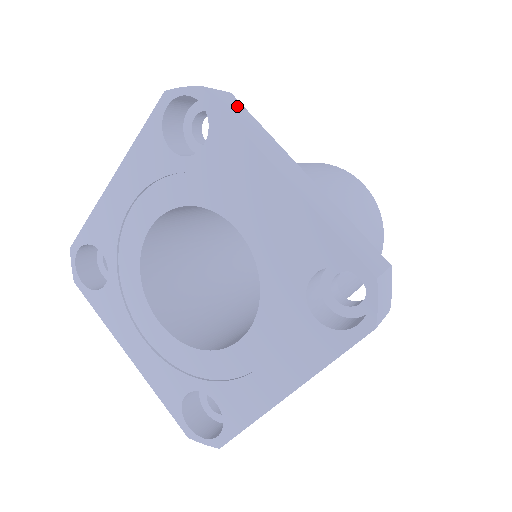
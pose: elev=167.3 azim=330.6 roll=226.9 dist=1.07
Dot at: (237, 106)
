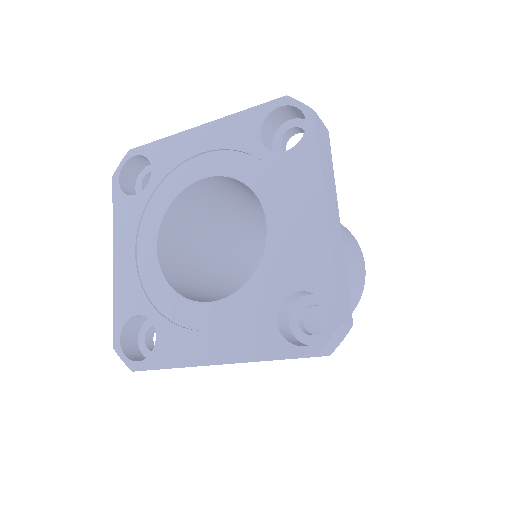
Dot at: (327, 142)
